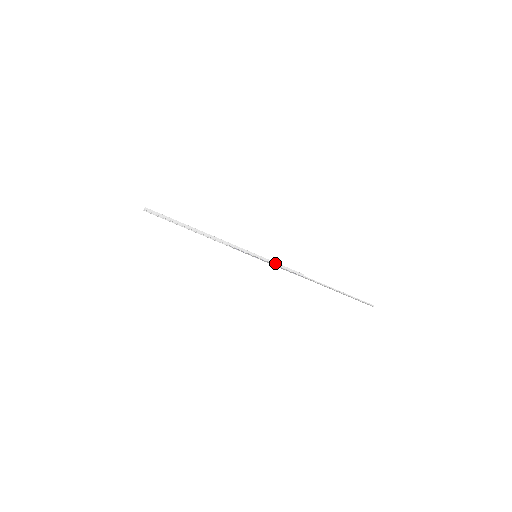
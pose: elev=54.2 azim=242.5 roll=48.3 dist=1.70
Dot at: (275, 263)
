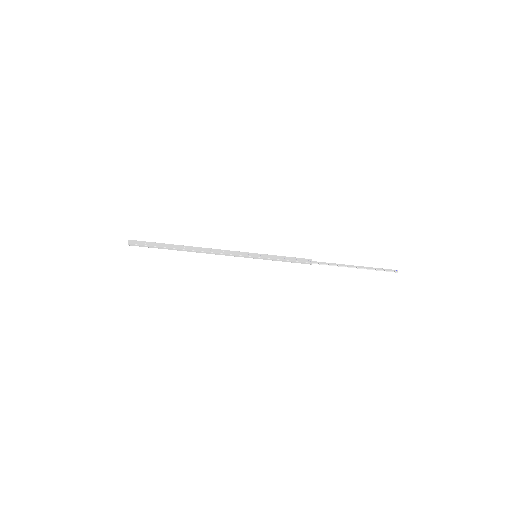
Dot at: (277, 260)
